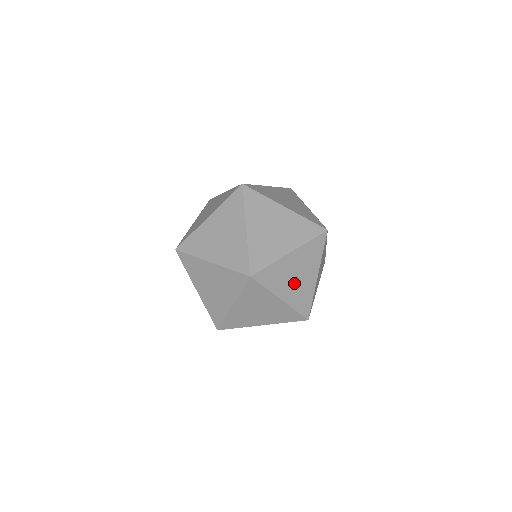
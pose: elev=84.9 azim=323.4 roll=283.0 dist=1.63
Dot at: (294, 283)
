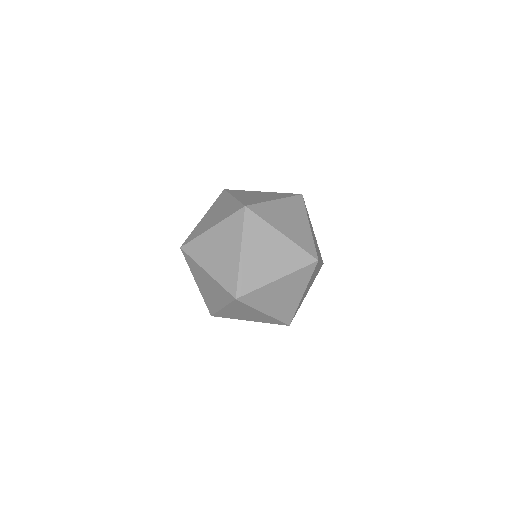
Dot at: (260, 256)
